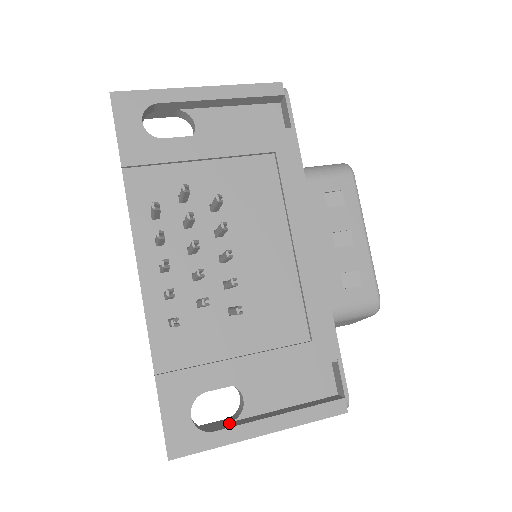
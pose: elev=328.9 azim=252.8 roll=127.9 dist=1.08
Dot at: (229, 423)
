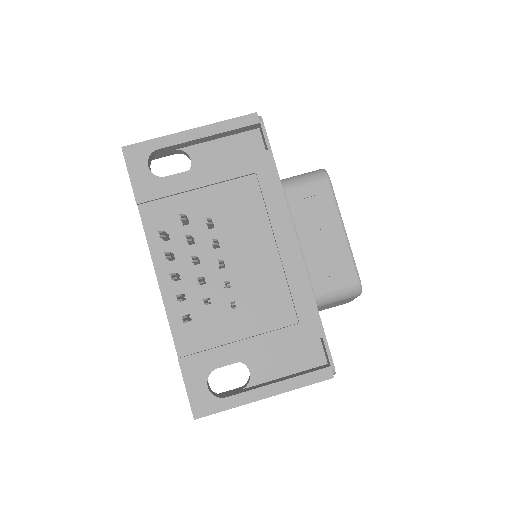
Dot at: (239, 390)
